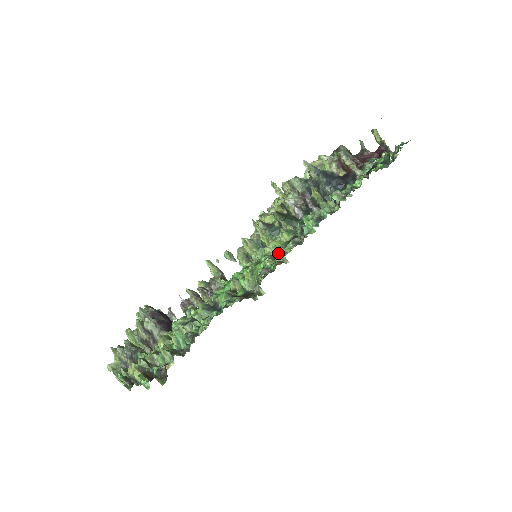
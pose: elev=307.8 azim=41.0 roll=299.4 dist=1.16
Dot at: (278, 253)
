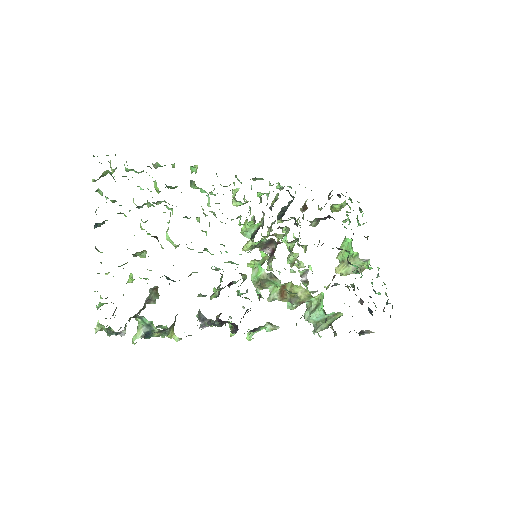
Dot at: occluded
